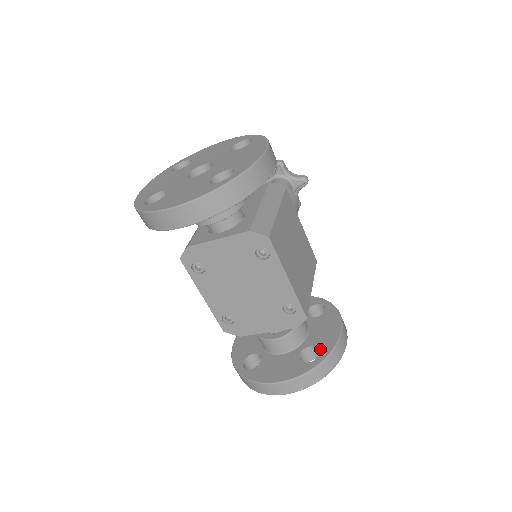
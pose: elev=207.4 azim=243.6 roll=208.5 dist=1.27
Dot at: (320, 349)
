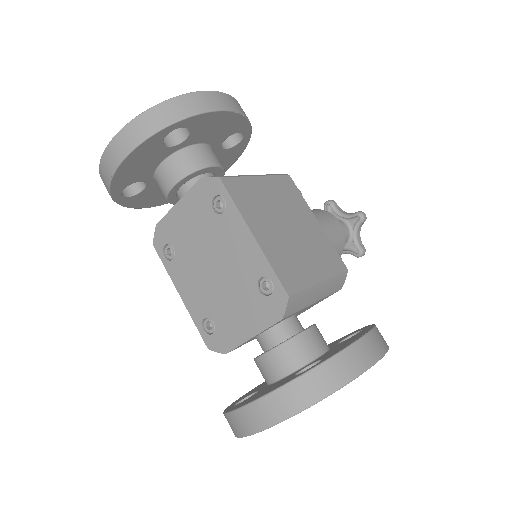
Dot at: (324, 358)
